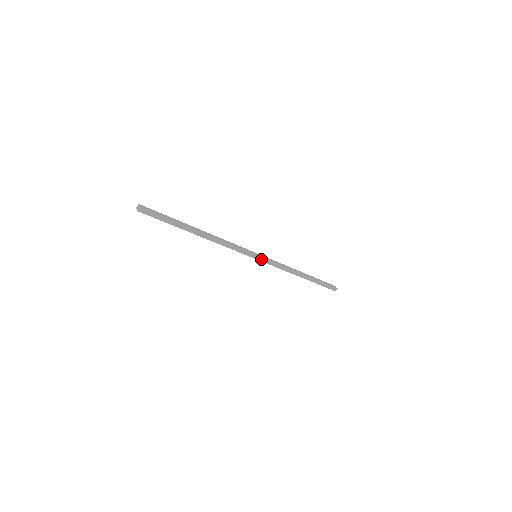
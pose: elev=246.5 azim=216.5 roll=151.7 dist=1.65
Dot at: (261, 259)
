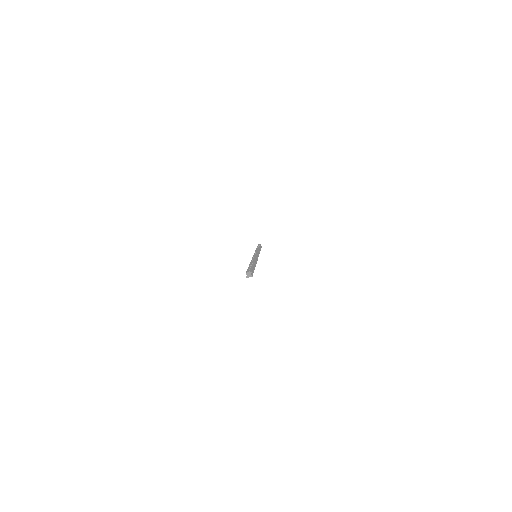
Dot at: occluded
